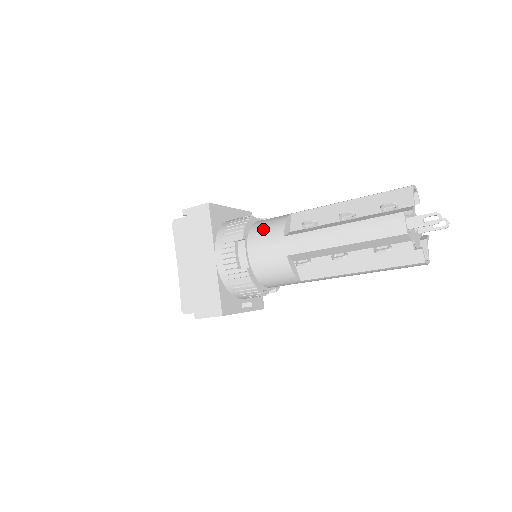
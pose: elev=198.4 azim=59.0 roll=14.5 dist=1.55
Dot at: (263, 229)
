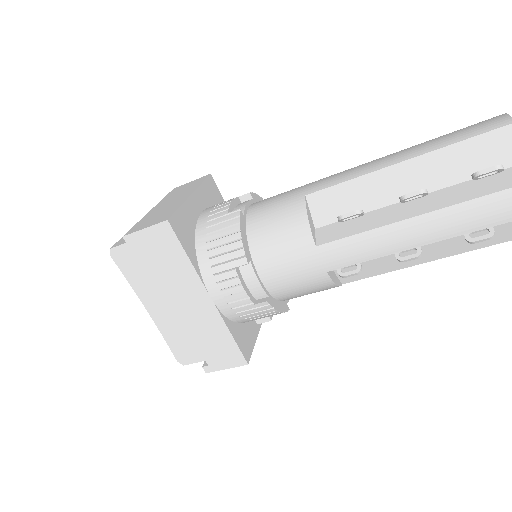
Dot at: (272, 236)
